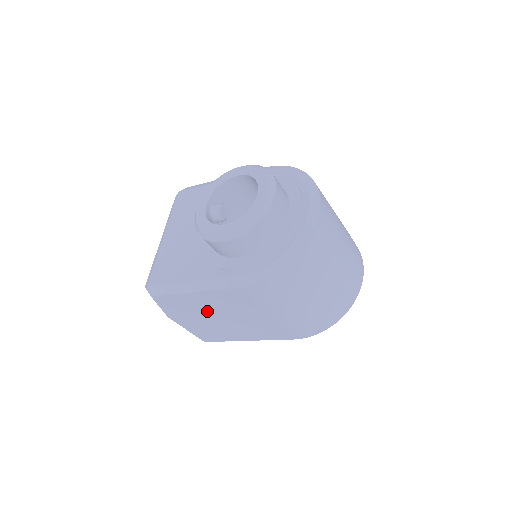
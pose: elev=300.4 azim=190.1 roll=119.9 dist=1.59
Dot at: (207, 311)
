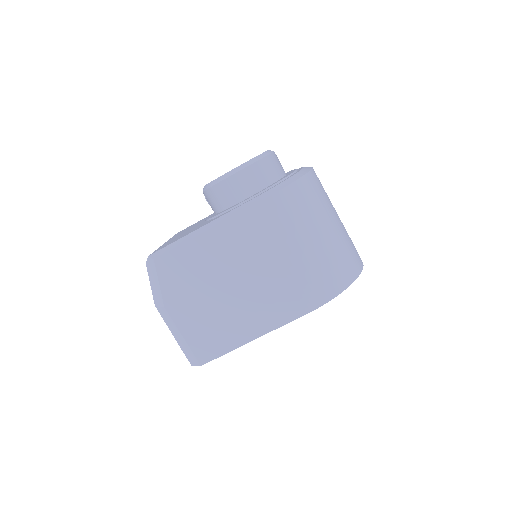
Dot at: (213, 274)
